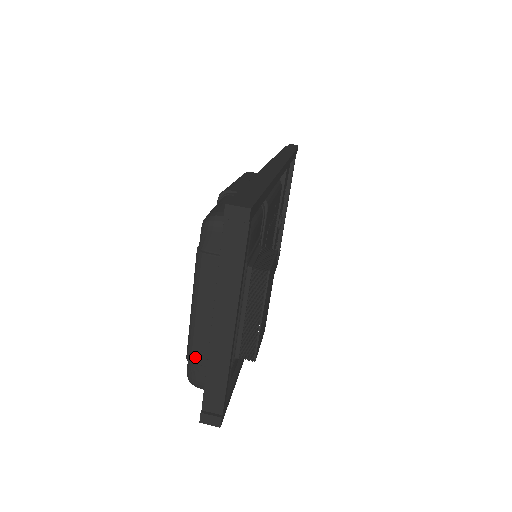
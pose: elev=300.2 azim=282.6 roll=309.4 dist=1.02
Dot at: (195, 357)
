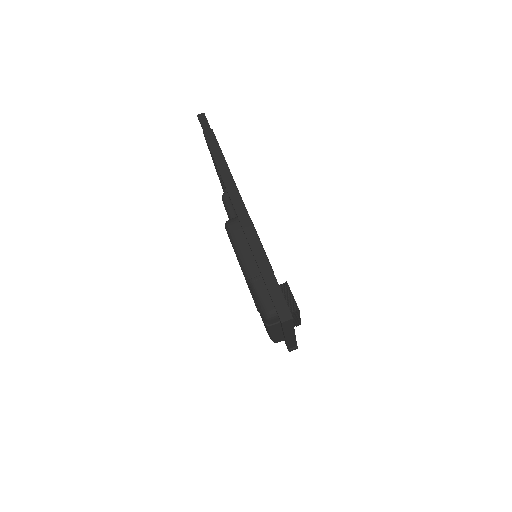
Dot at: (277, 340)
